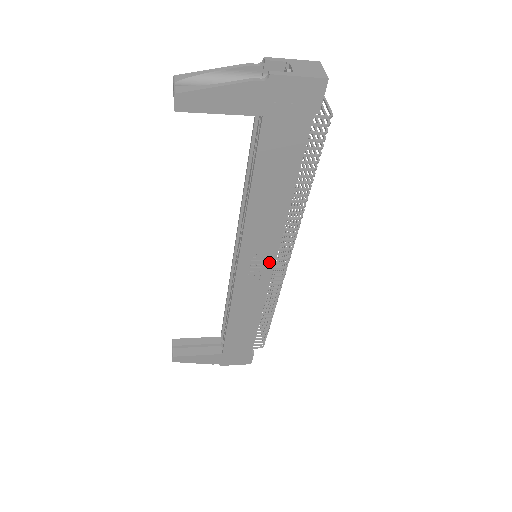
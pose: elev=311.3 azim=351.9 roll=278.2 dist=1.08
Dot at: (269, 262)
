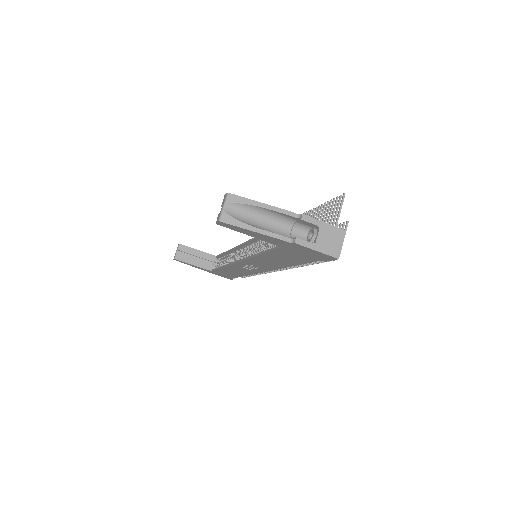
Dot at: (262, 270)
